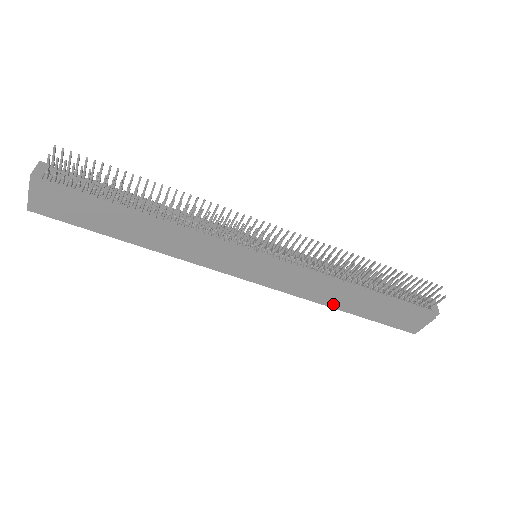
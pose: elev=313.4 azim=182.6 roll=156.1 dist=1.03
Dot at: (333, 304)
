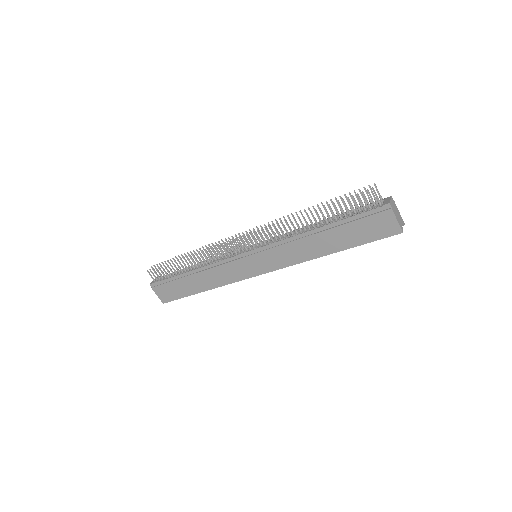
Dot at: (320, 253)
